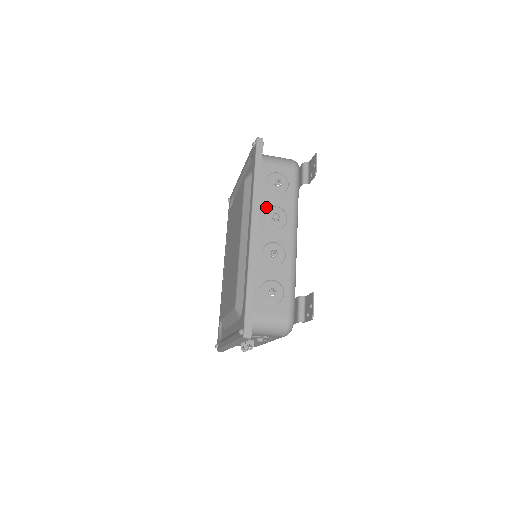
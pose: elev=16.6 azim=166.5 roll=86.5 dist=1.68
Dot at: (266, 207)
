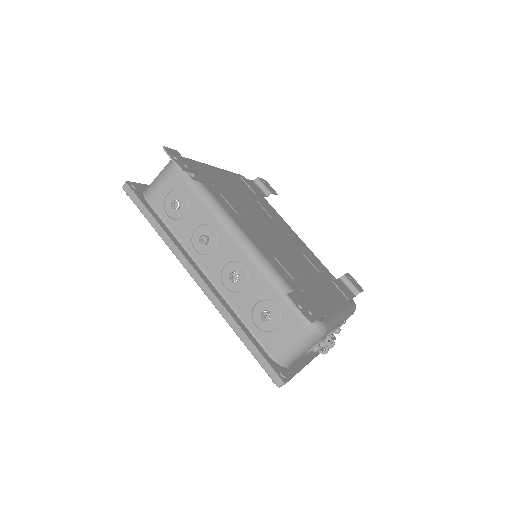
Dot at: (189, 239)
